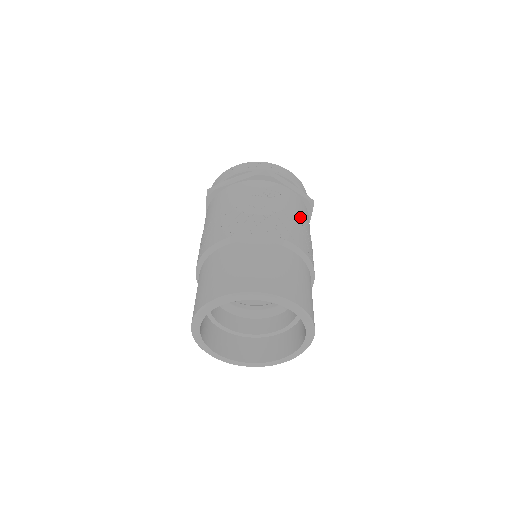
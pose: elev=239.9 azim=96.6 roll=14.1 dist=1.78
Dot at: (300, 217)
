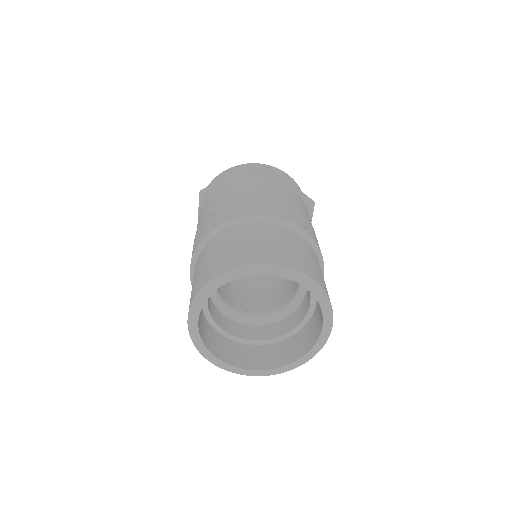
Dot at: (303, 210)
